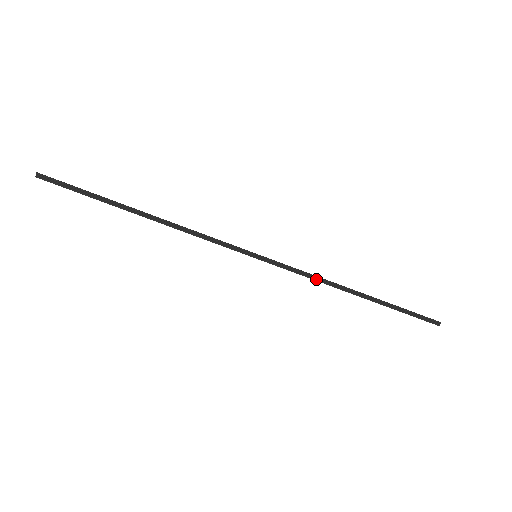
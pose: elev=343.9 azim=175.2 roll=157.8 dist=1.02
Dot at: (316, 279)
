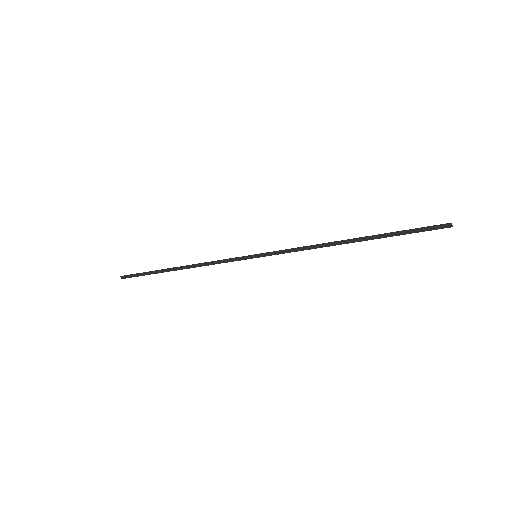
Dot at: (308, 248)
